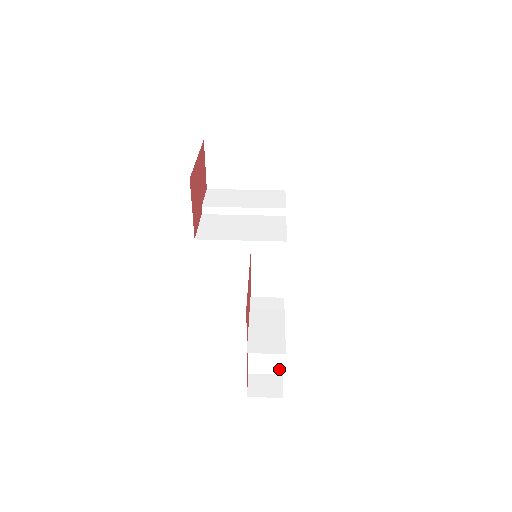
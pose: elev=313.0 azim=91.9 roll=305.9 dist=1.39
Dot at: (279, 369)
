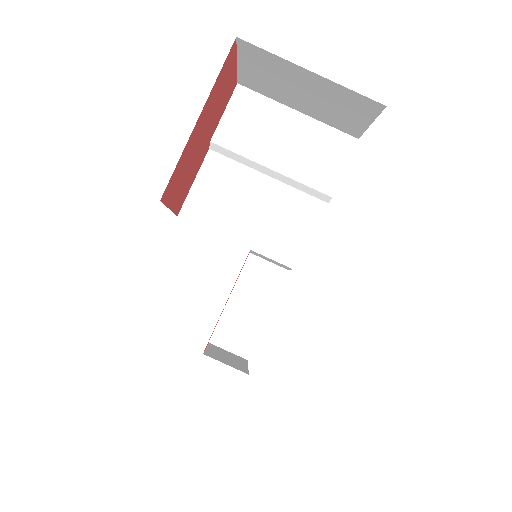
Dot at: occluded
